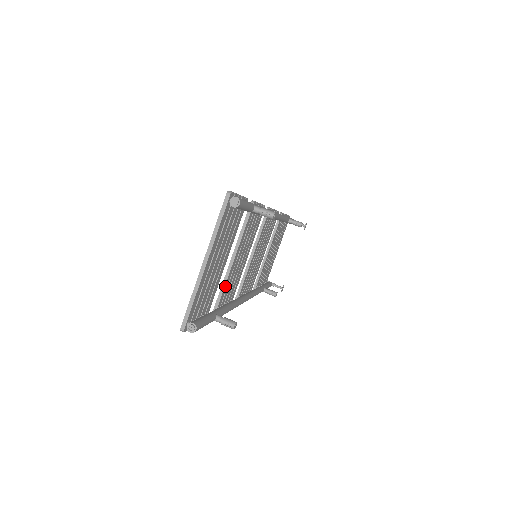
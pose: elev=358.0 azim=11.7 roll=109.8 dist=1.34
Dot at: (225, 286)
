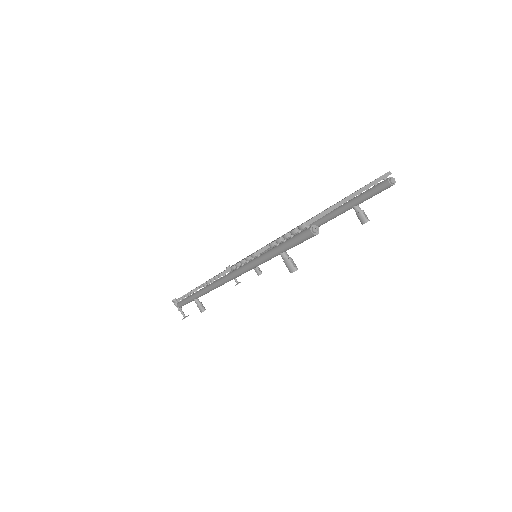
Dot at: occluded
